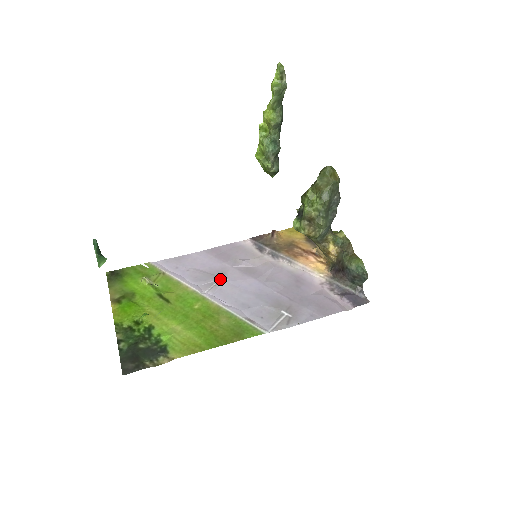
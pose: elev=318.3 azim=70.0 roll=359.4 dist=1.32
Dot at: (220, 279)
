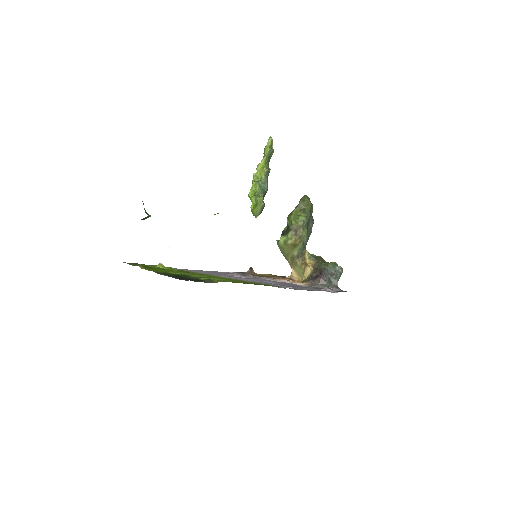
Dot at: occluded
